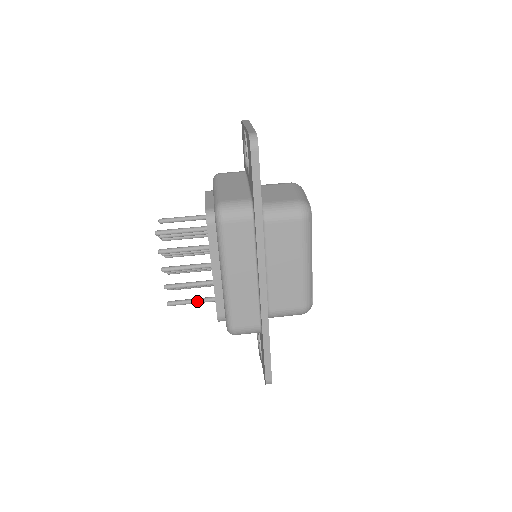
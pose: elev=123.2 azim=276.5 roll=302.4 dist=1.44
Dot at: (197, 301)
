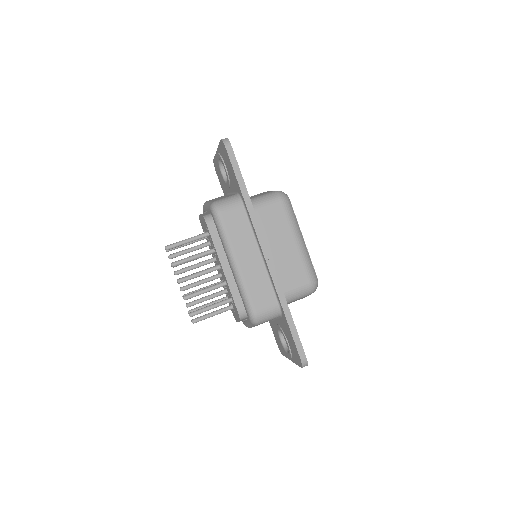
Dot at: (216, 305)
